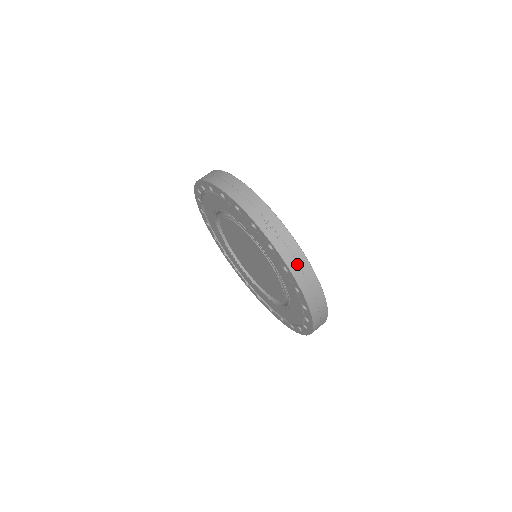
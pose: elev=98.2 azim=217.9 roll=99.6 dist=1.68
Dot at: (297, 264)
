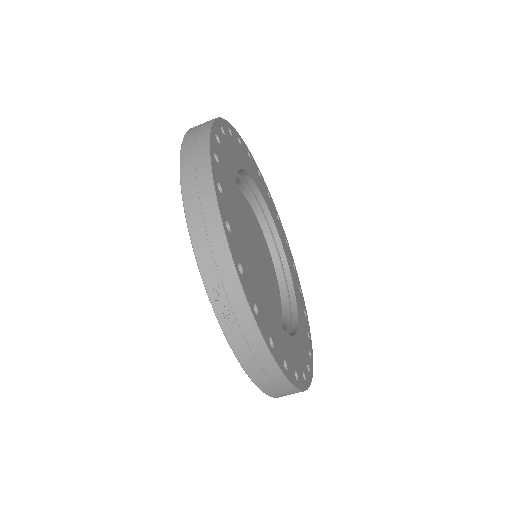
Dot at: (253, 359)
